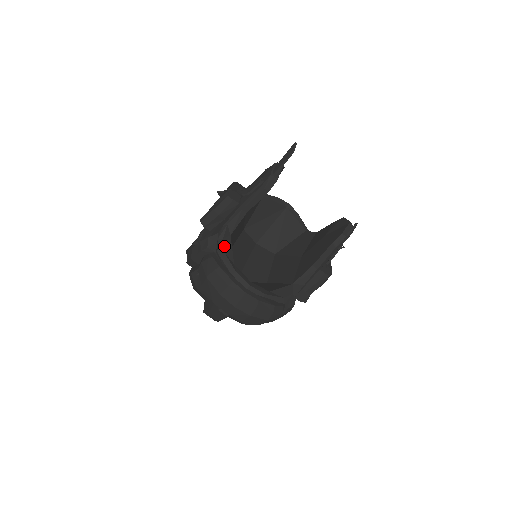
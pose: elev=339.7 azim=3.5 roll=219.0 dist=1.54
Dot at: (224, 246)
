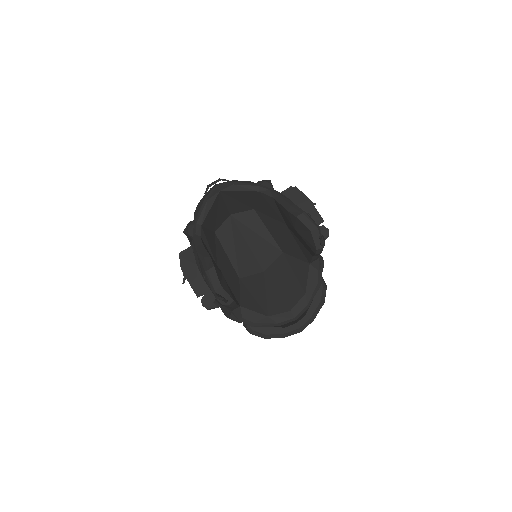
Dot at: (249, 320)
